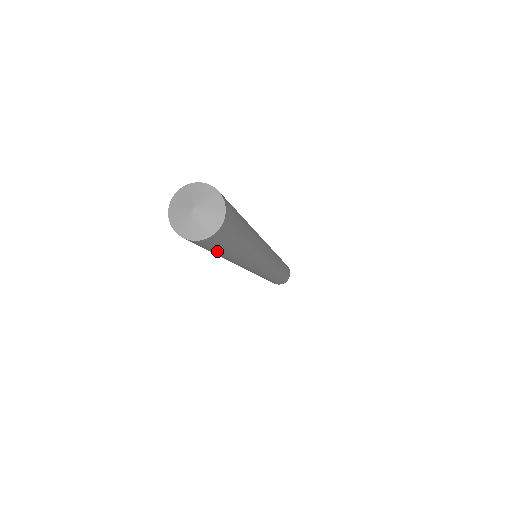
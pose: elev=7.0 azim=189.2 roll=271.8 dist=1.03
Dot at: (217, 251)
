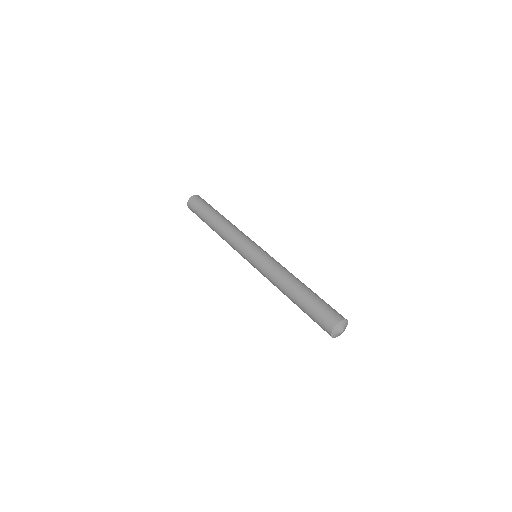
Dot at: occluded
